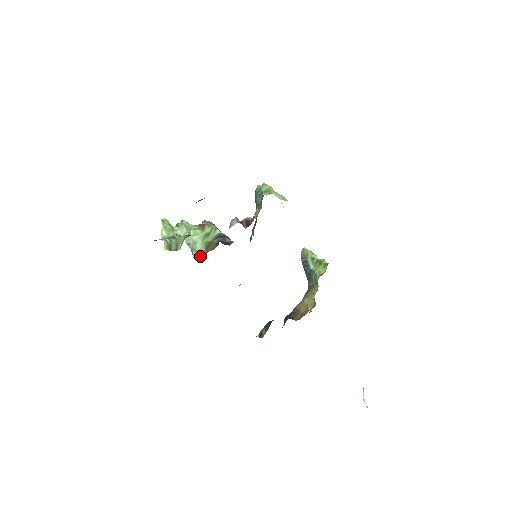
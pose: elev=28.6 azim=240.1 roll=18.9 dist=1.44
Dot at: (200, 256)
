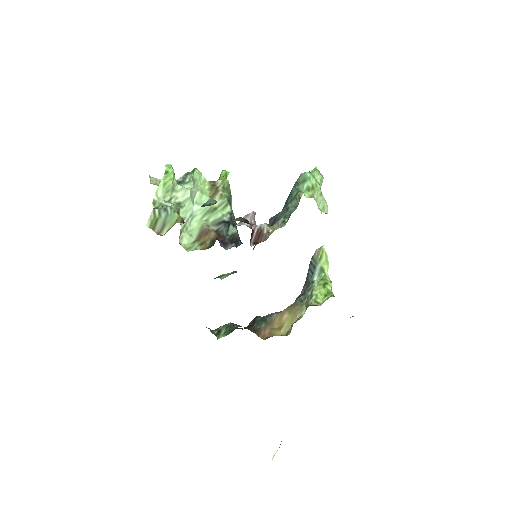
Dot at: (188, 242)
